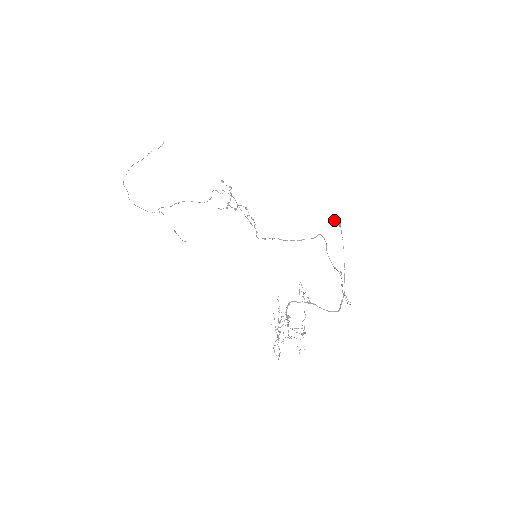
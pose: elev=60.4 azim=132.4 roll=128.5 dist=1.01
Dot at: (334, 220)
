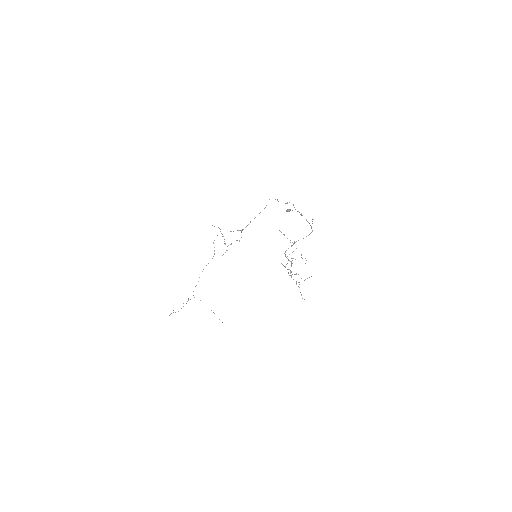
Dot at: (286, 211)
